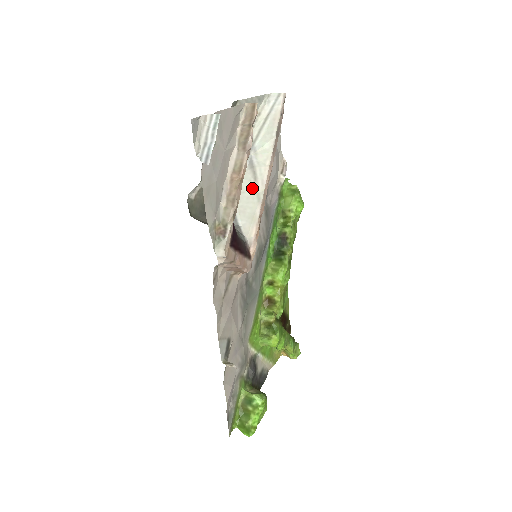
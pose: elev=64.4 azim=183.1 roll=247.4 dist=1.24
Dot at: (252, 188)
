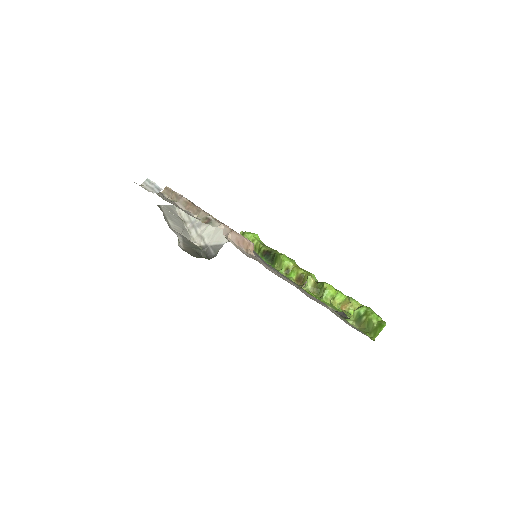
Dot at: (211, 228)
